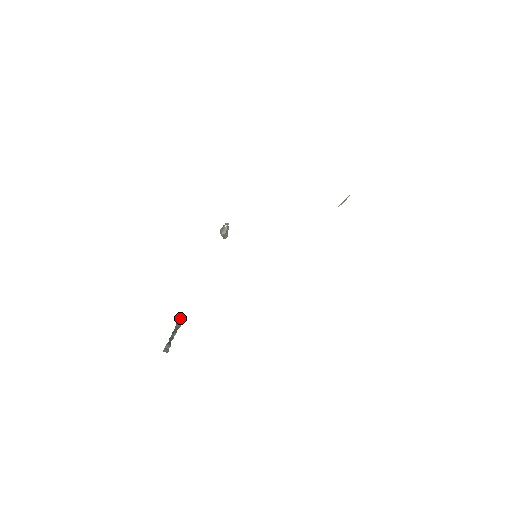
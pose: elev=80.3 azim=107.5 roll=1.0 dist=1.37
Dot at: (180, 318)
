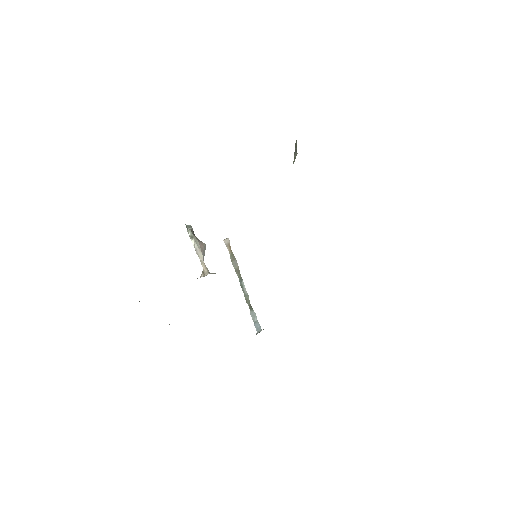
Dot at: (227, 248)
